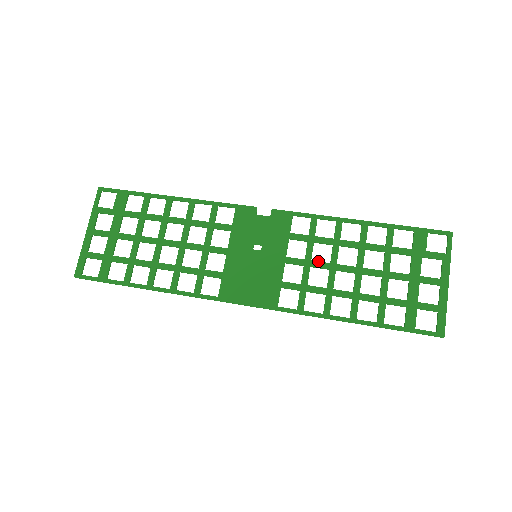
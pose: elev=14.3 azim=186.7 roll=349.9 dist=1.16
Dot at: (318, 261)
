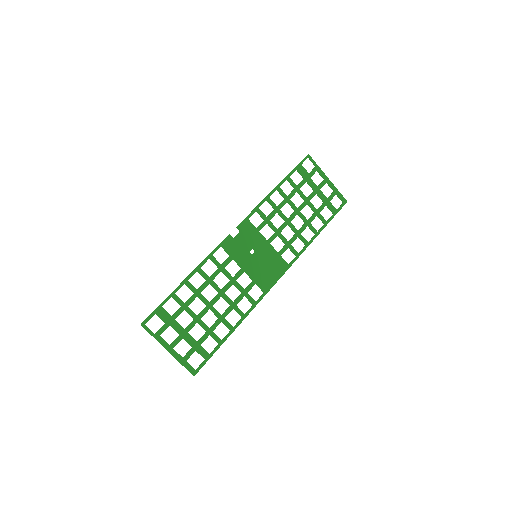
Dot at: (280, 227)
